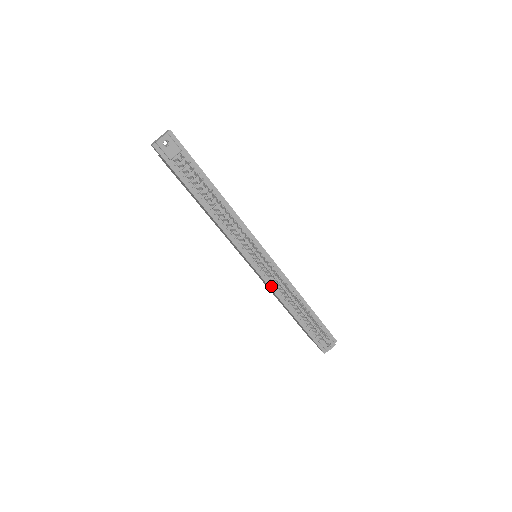
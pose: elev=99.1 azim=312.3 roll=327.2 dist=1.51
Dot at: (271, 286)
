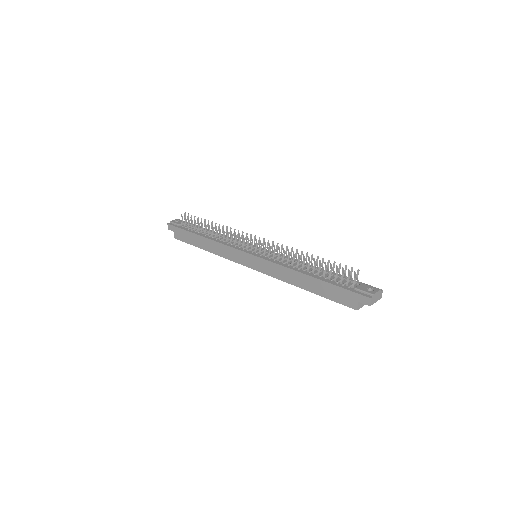
Dot at: (274, 262)
